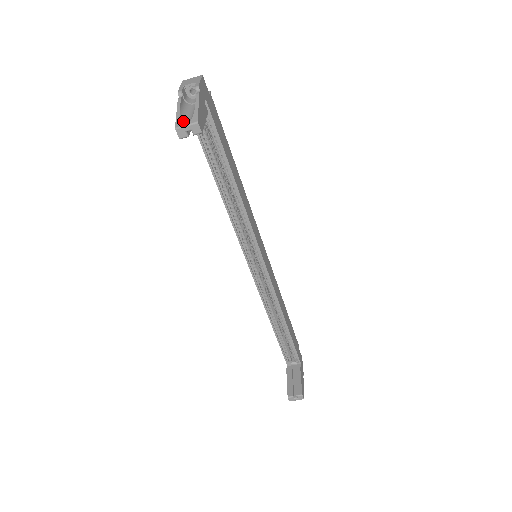
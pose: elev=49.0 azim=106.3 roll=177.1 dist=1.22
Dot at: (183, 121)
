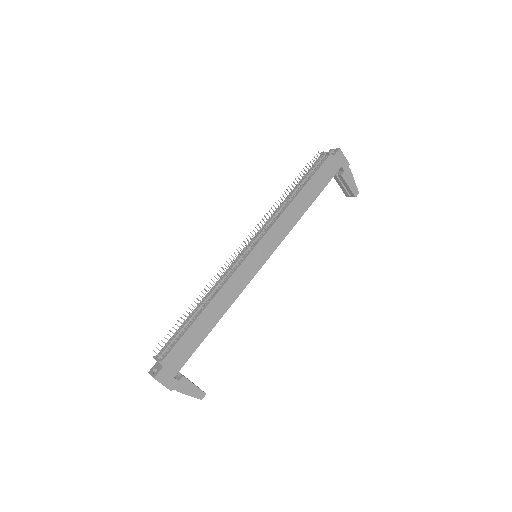
Dot at: occluded
